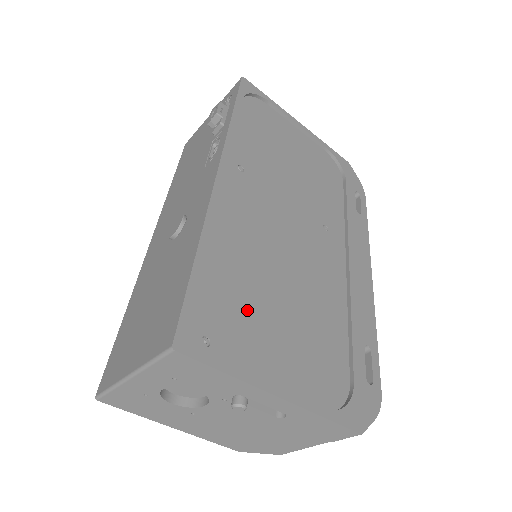
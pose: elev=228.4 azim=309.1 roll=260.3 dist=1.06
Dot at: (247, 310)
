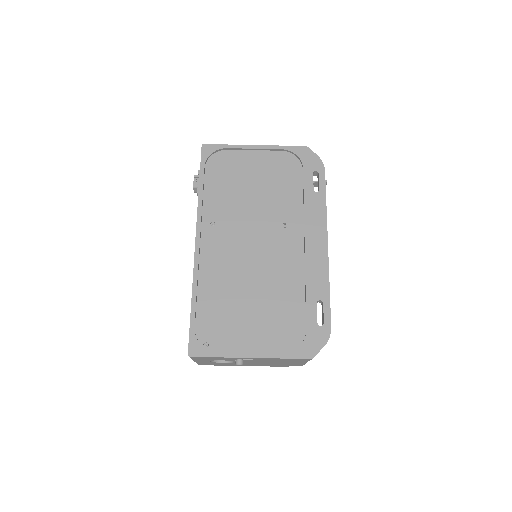
Dot at: (228, 317)
